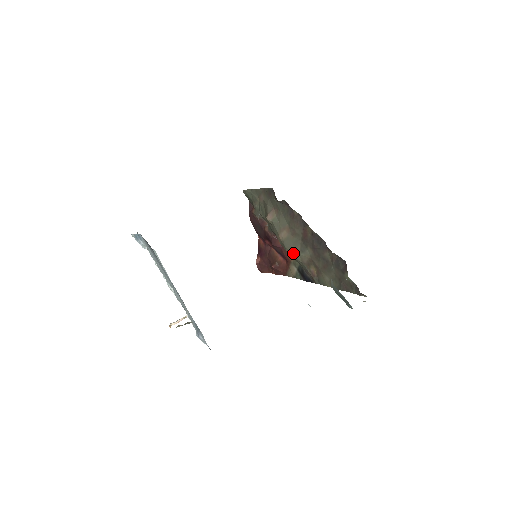
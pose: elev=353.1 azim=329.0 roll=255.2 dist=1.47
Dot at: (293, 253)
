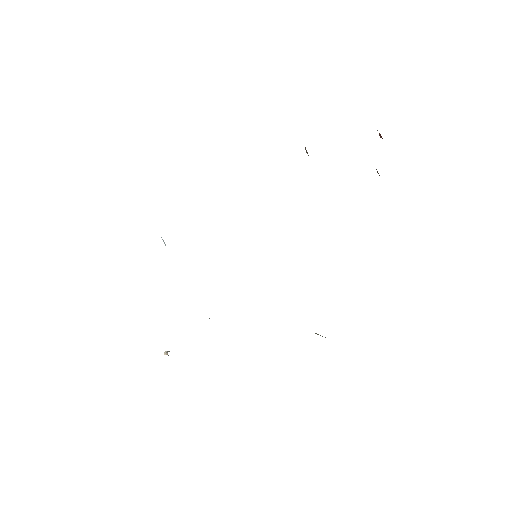
Dot at: occluded
